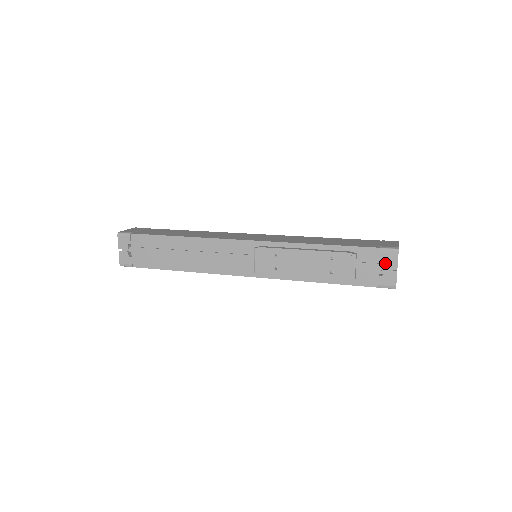
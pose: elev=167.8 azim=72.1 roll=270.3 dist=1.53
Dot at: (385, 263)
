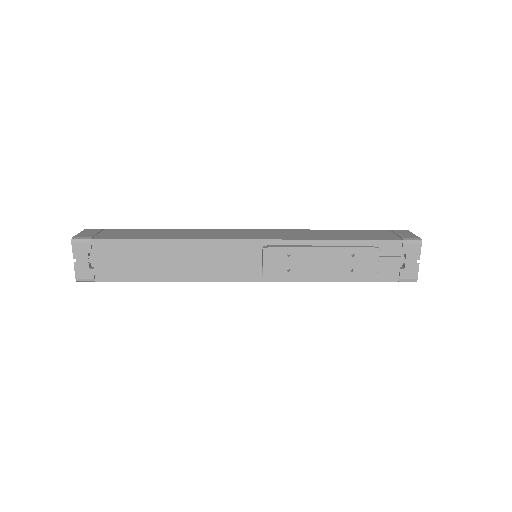
Dot at: (408, 256)
